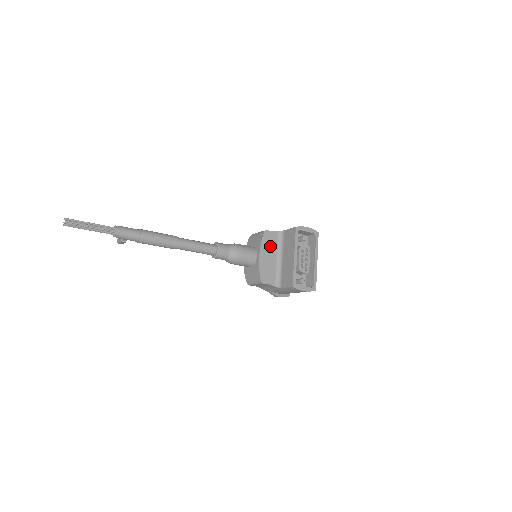
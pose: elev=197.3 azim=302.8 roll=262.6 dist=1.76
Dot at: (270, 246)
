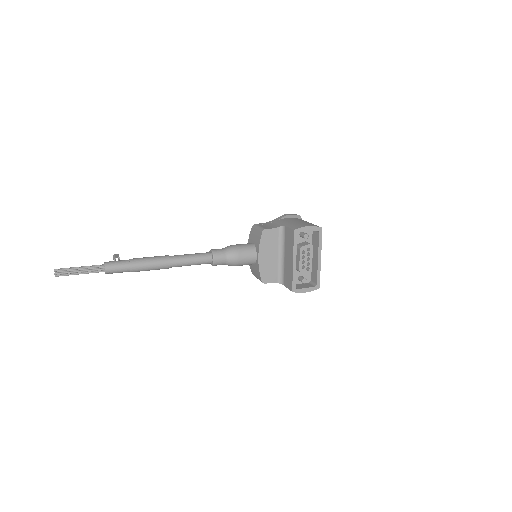
Dot at: (270, 245)
